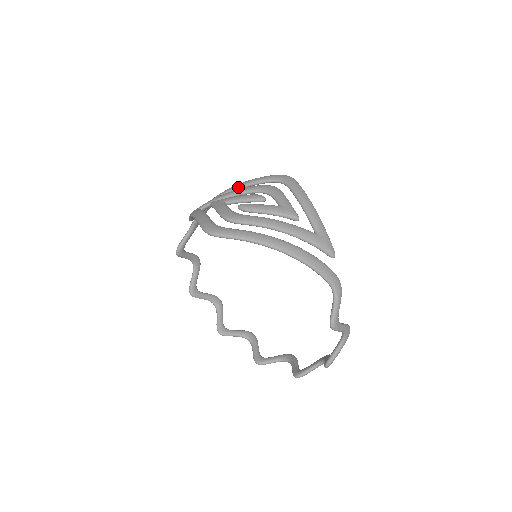
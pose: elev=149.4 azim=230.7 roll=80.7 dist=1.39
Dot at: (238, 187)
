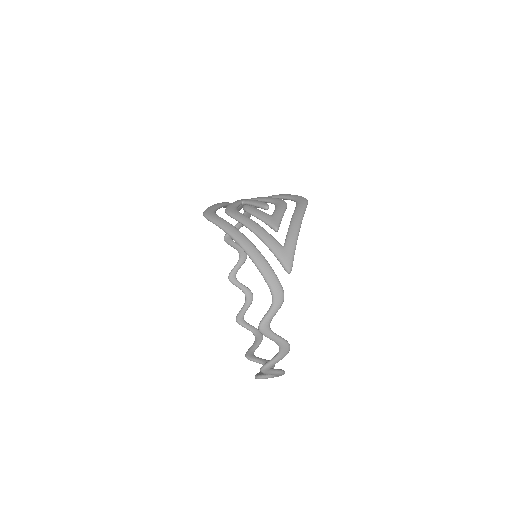
Dot at: occluded
